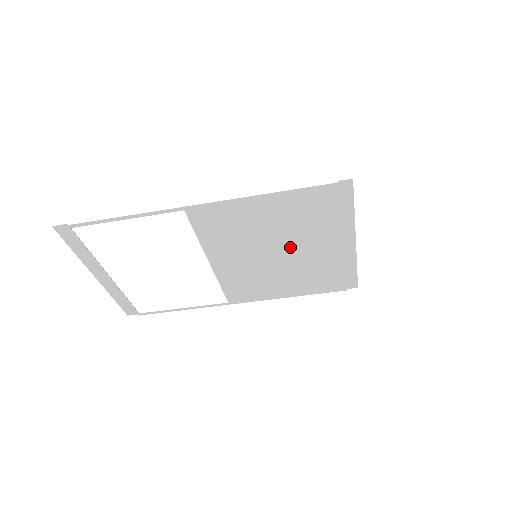
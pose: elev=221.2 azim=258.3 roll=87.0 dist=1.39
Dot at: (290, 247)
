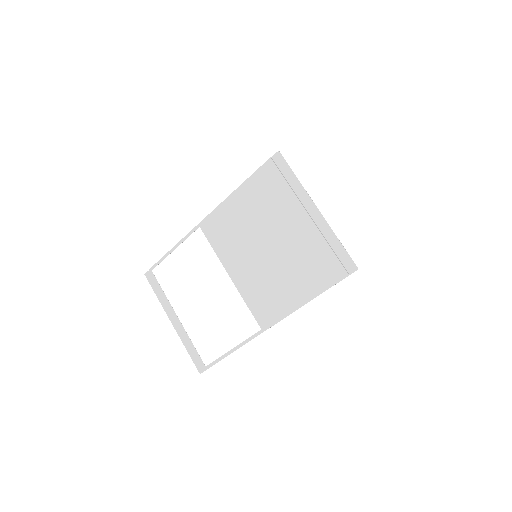
Dot at: (273, 235)
